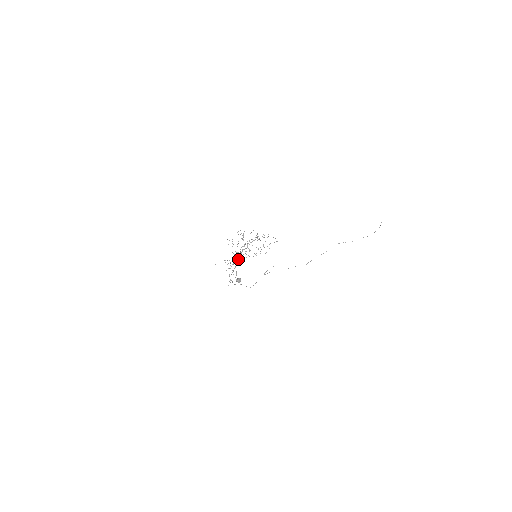
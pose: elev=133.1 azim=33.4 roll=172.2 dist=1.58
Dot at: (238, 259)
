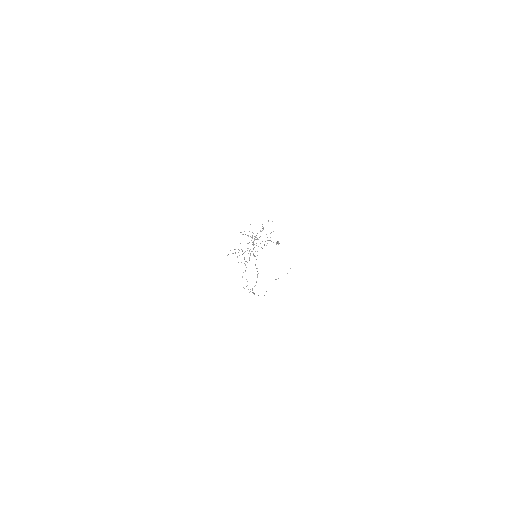
Dot at: occluded
